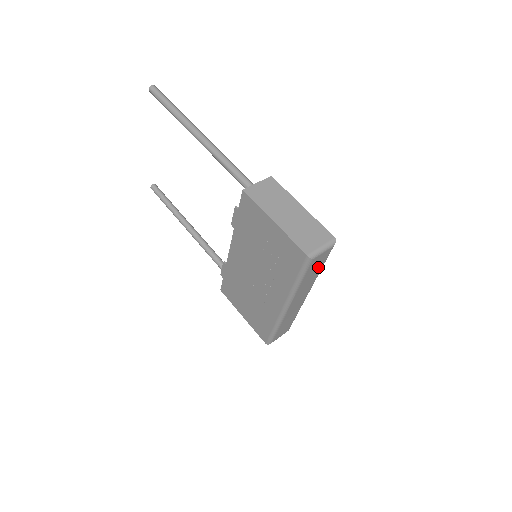
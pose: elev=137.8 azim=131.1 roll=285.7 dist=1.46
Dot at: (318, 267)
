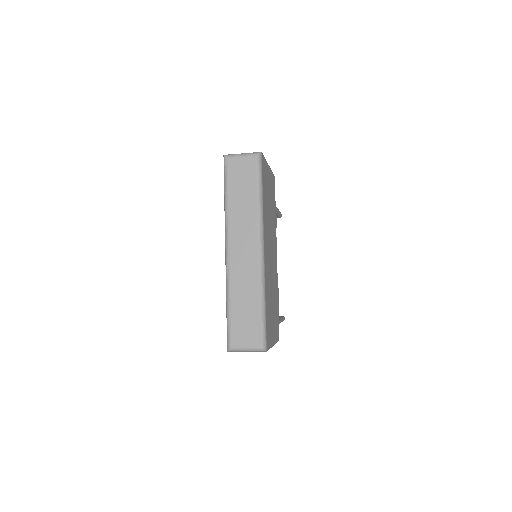
Dot at: (248, 186)
